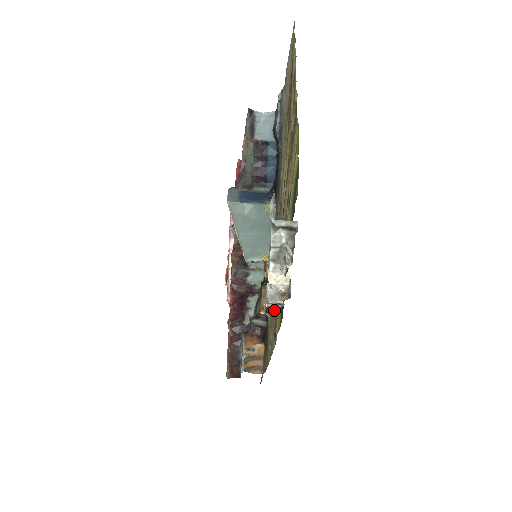
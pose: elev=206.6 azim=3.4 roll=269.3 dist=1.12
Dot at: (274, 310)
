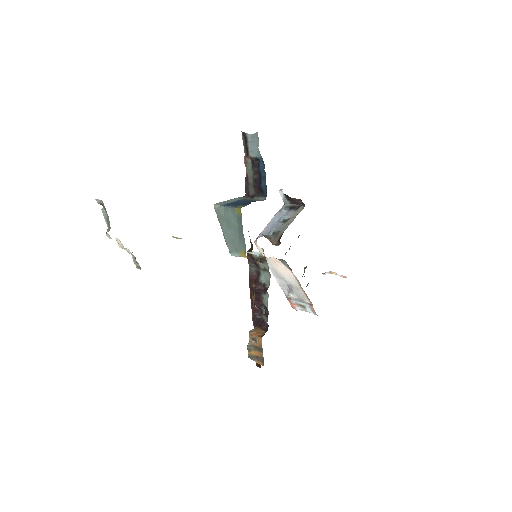
Dot at: occluded
